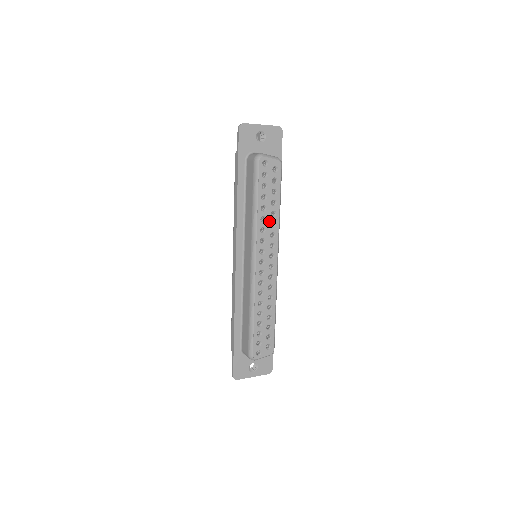
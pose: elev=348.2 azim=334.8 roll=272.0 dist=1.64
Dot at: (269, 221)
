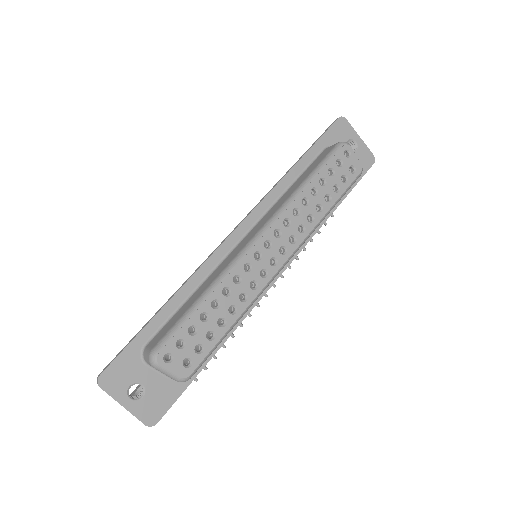
Dot at: (310, 210)
